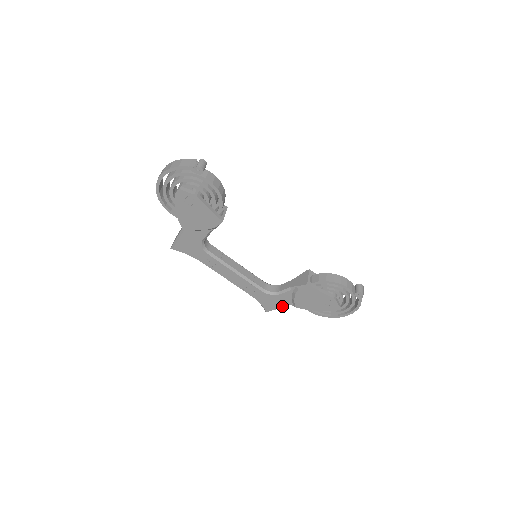
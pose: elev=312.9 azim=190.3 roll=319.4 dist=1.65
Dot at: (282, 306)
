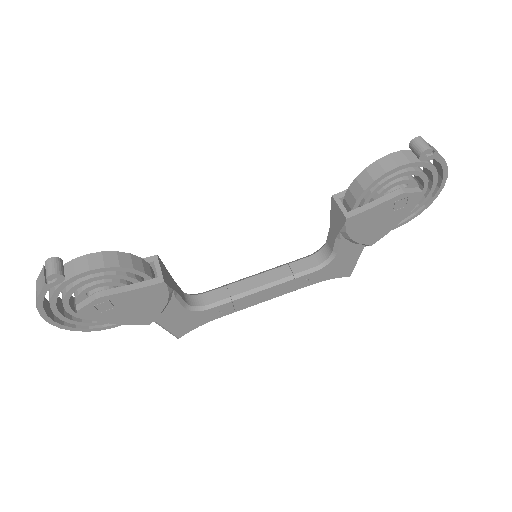
Dot at: (356, 258)
